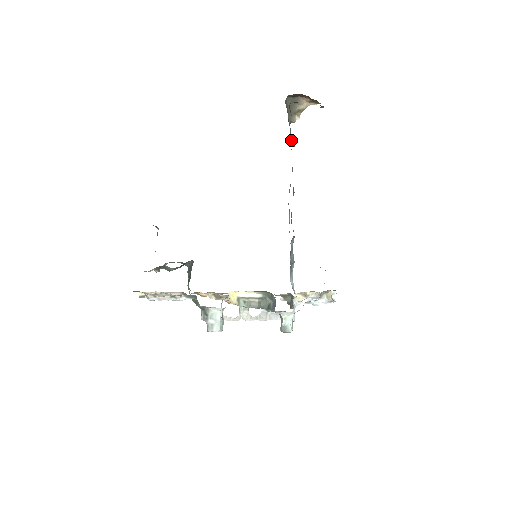
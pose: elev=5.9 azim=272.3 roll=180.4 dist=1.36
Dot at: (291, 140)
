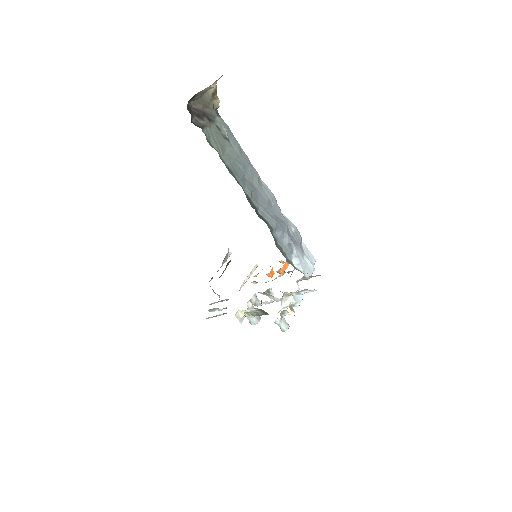
Dot at: (225, 133)
